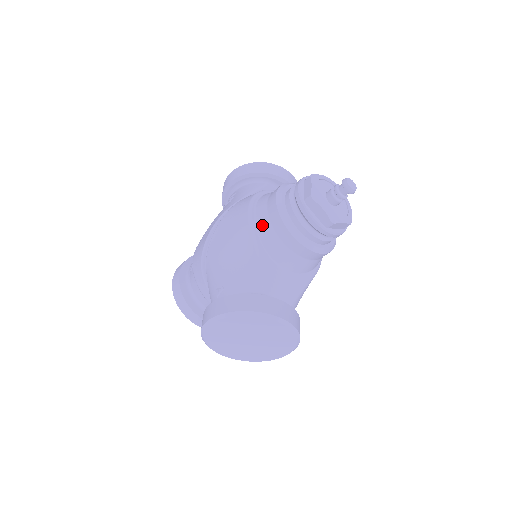
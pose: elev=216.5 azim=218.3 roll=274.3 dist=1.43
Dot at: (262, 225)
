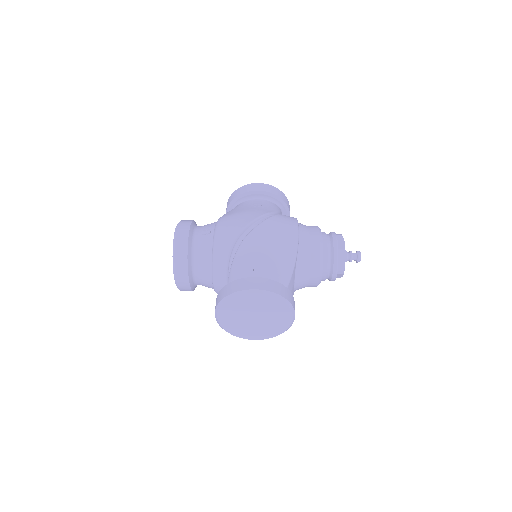
Dot at: (304, 245)
